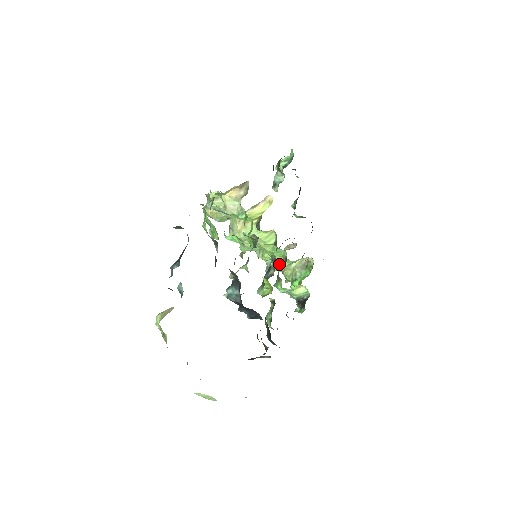
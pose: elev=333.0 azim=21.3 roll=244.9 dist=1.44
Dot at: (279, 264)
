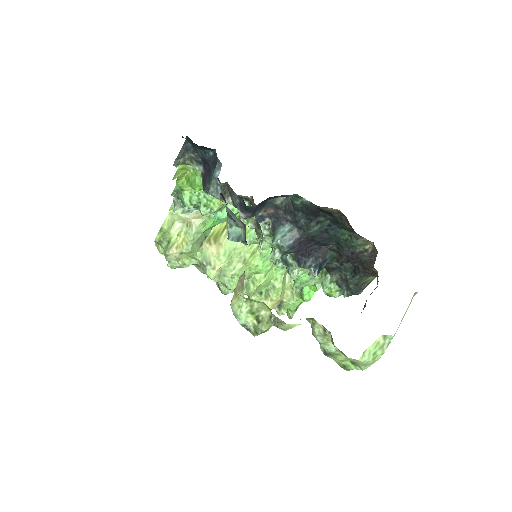
Dot at: (275, 285)
